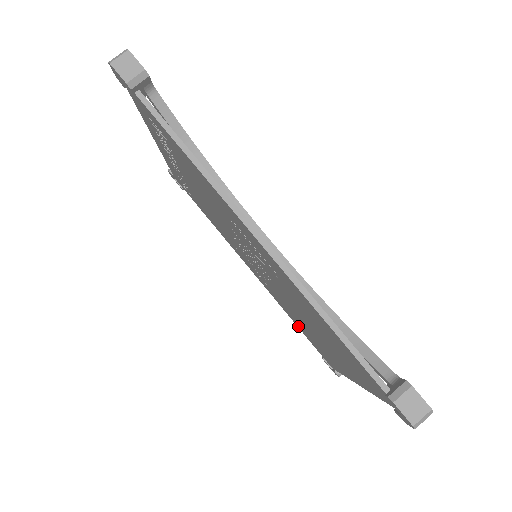
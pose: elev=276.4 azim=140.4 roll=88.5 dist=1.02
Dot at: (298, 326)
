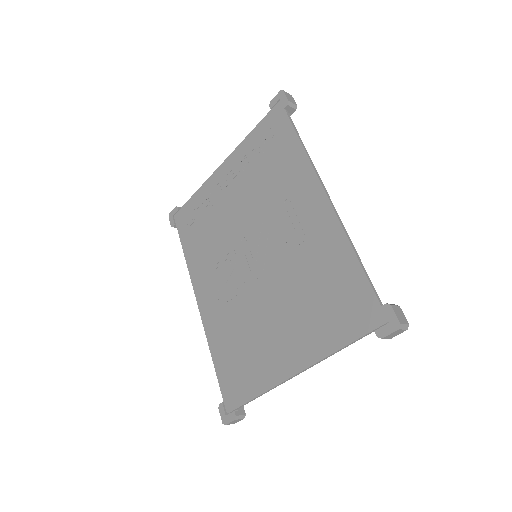
Dot at: (219, 359)
